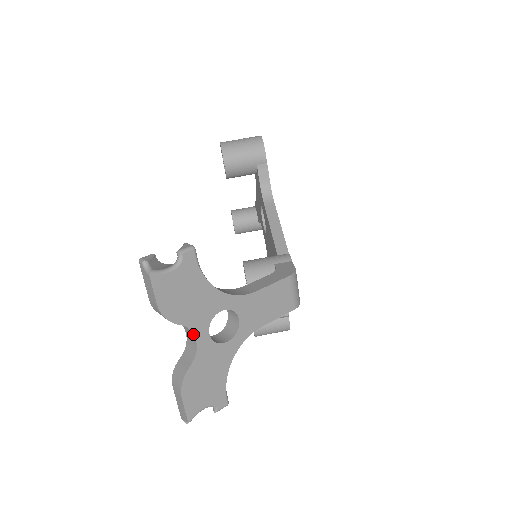
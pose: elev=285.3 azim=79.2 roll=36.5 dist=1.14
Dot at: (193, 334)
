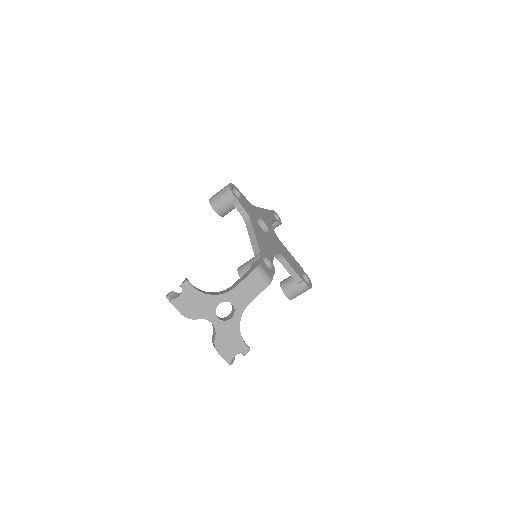
Dot at: (209, 321)
